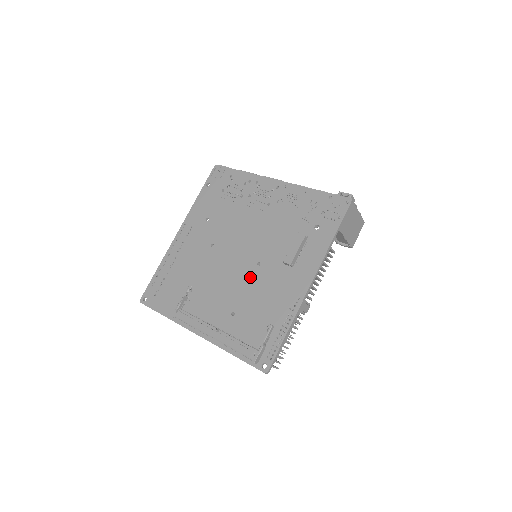
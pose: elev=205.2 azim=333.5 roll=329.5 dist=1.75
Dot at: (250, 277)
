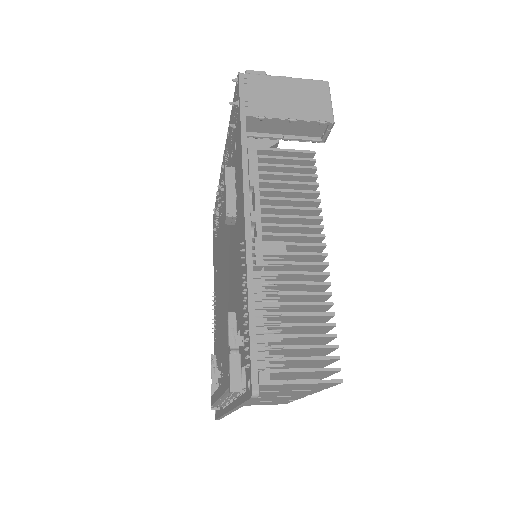
Dot at: (230, 282)
